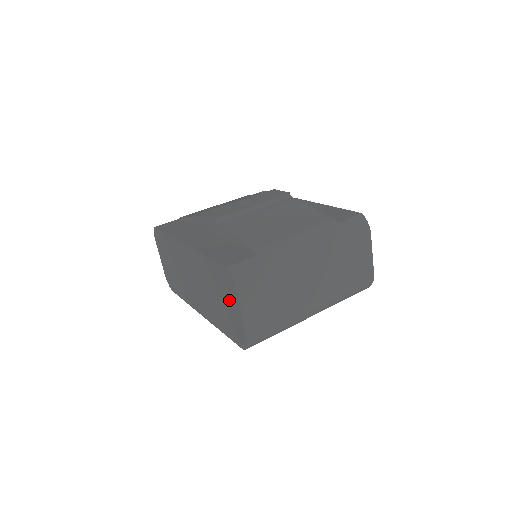
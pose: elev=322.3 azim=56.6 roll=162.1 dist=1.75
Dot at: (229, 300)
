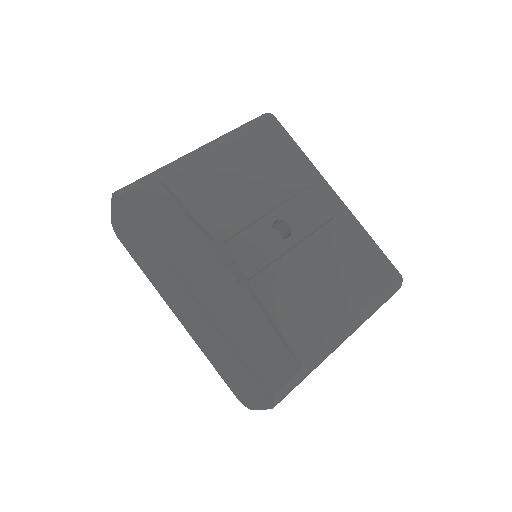
Dot at: (249, 389)
